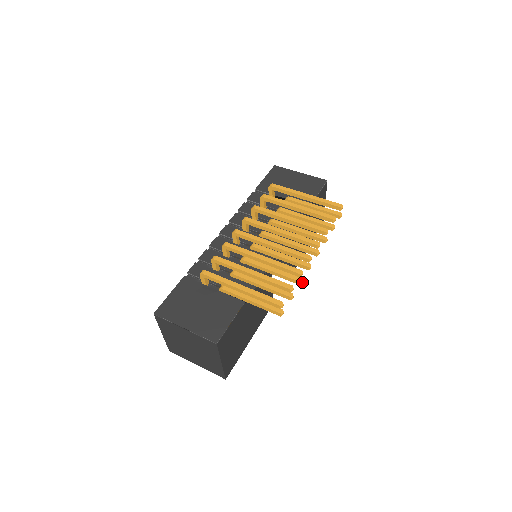
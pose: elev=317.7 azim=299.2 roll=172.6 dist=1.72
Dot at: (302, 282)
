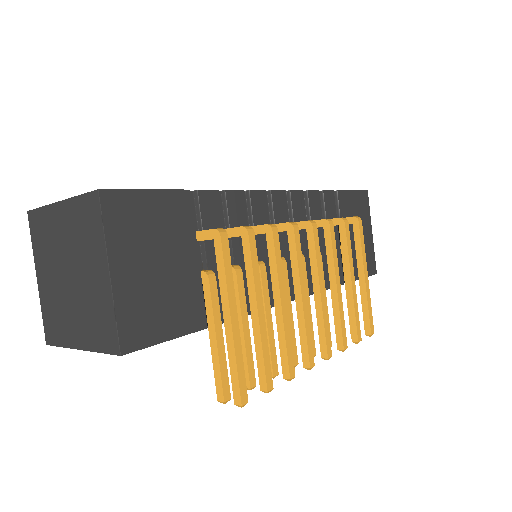
Dot at: (273, 377)
